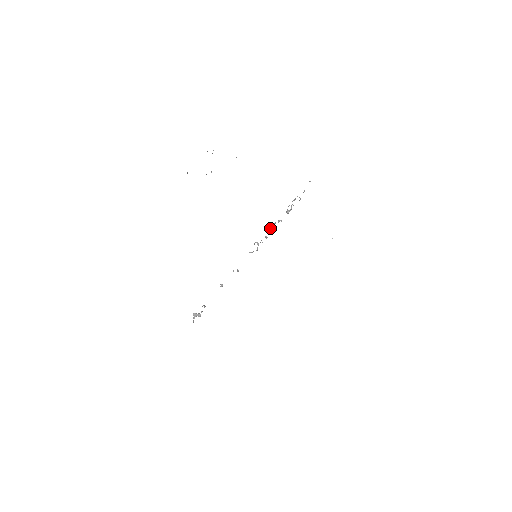
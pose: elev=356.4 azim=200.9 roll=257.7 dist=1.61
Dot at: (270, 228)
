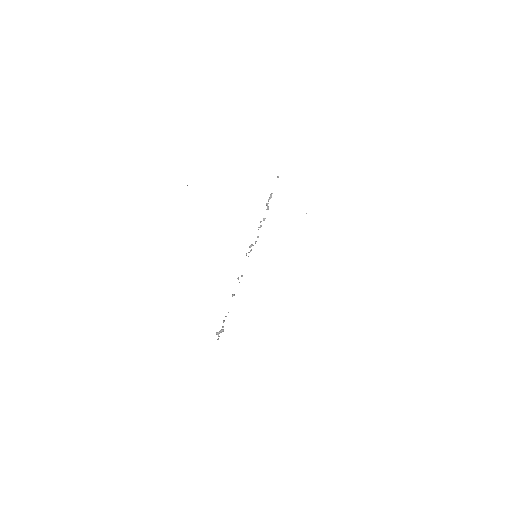
Dot at: occluded
